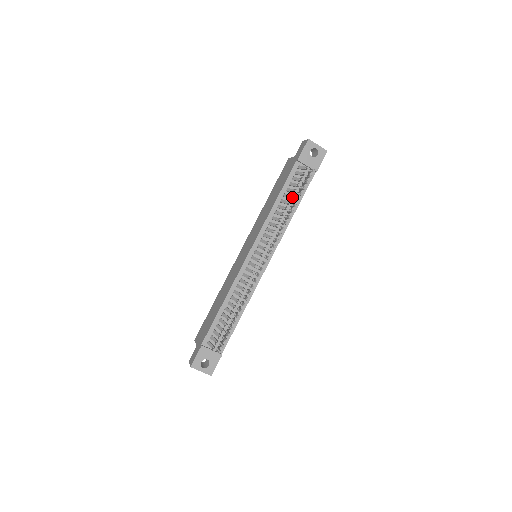
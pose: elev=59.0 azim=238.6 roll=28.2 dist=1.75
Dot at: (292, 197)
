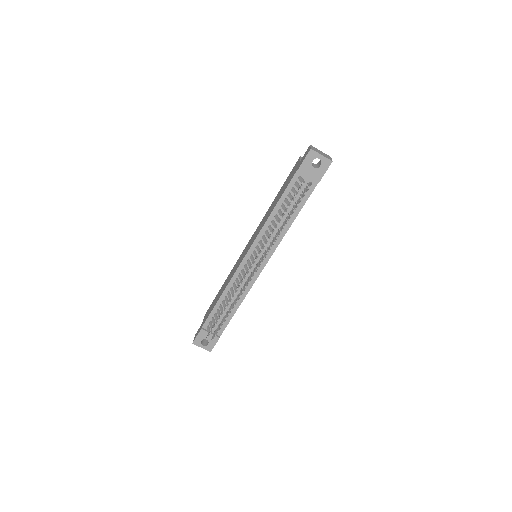
Dot at: (284, 214)
